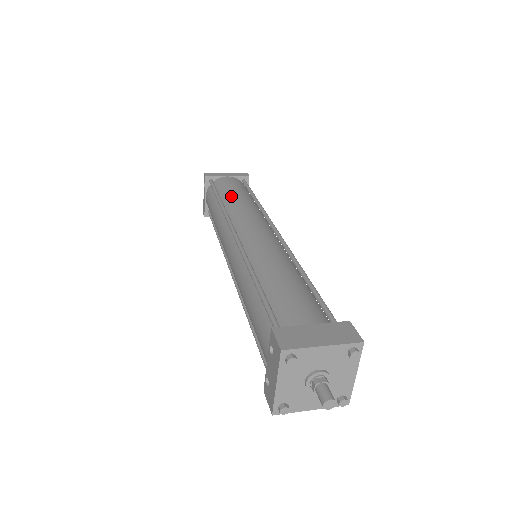
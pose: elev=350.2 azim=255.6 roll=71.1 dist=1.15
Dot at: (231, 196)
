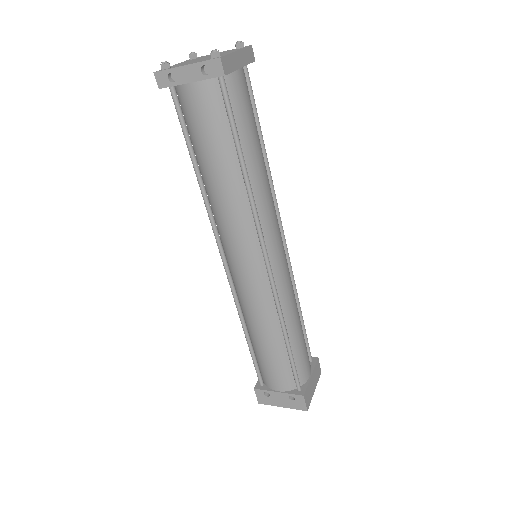
Dot at: (255, 159)
